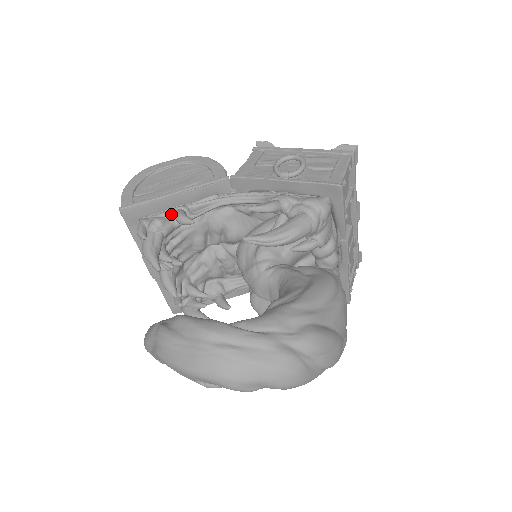
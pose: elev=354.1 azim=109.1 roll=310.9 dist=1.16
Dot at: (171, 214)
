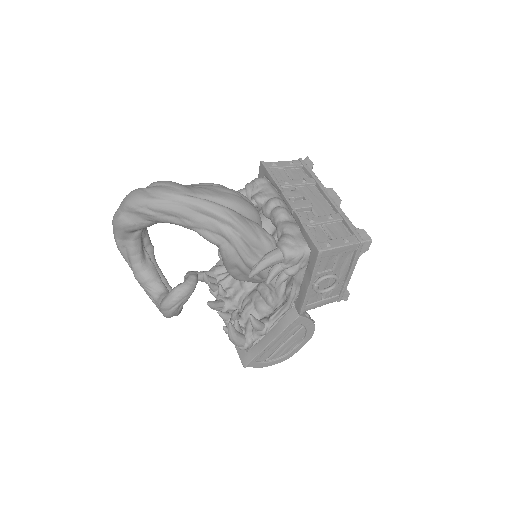
Dot at: occluded
